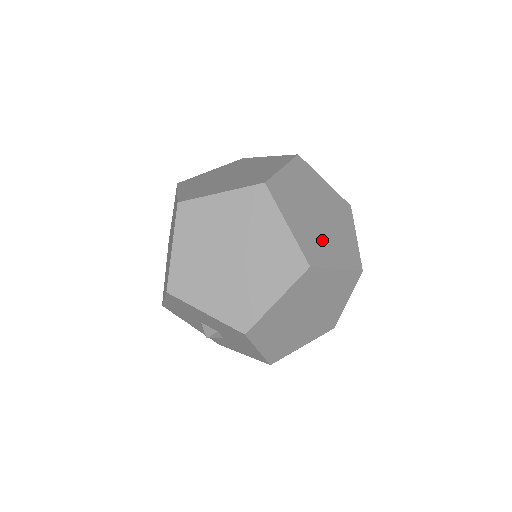
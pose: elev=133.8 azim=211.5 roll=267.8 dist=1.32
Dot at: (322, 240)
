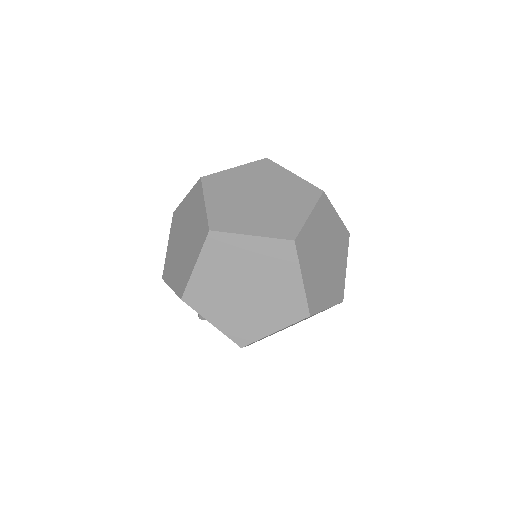
Dot at: (323, 284)
